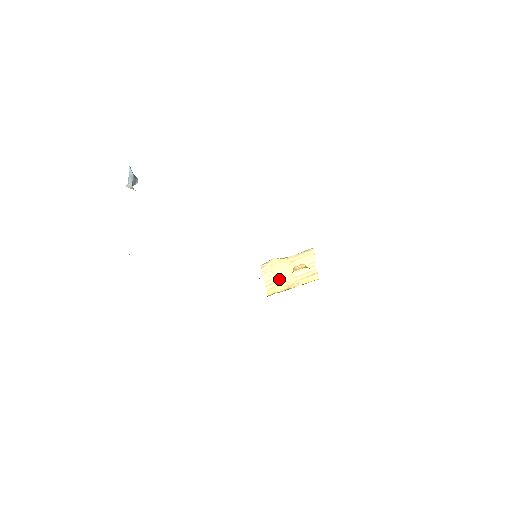
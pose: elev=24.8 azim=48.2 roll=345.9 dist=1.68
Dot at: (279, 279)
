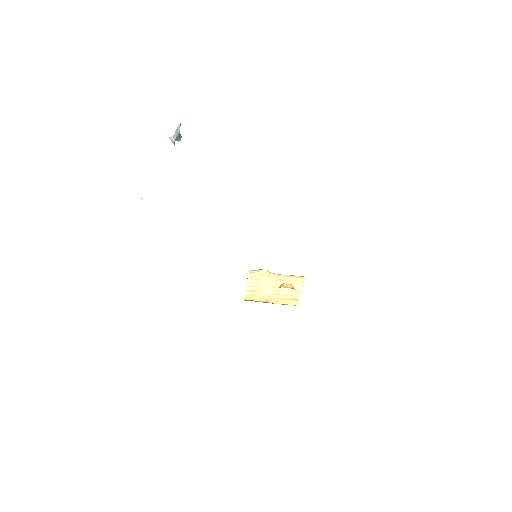
Dot at: (262, 290)
